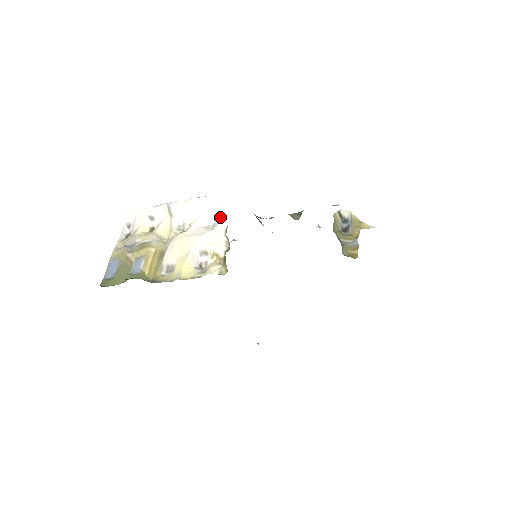
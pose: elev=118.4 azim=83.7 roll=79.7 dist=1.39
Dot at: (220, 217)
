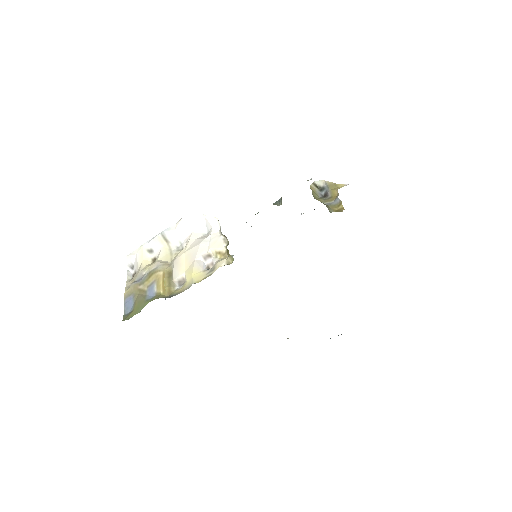
Dot at: (211, 223)
